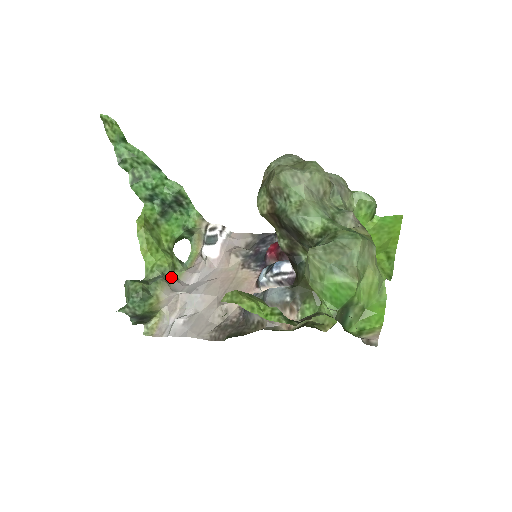
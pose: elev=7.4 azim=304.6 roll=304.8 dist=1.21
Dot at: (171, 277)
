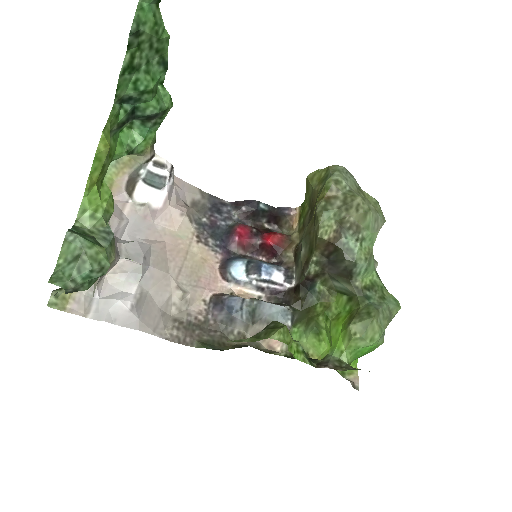
Dot at: occluded
